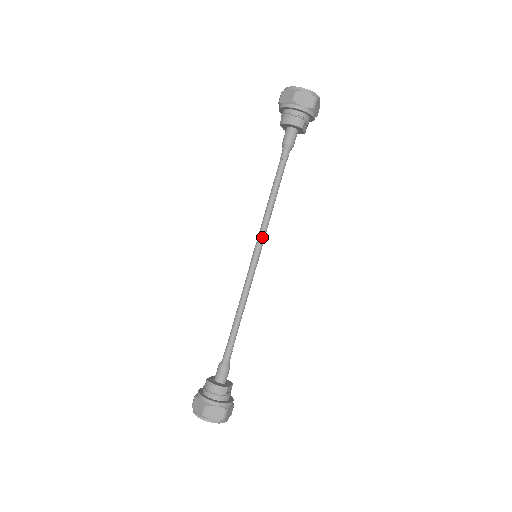
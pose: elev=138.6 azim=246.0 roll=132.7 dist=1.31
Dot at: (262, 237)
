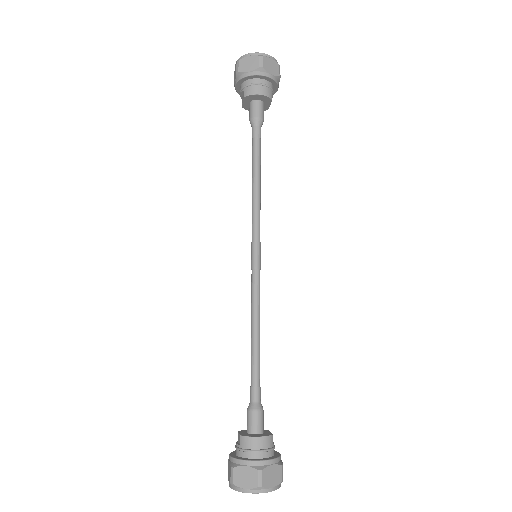
Dot at: (259, 231)
